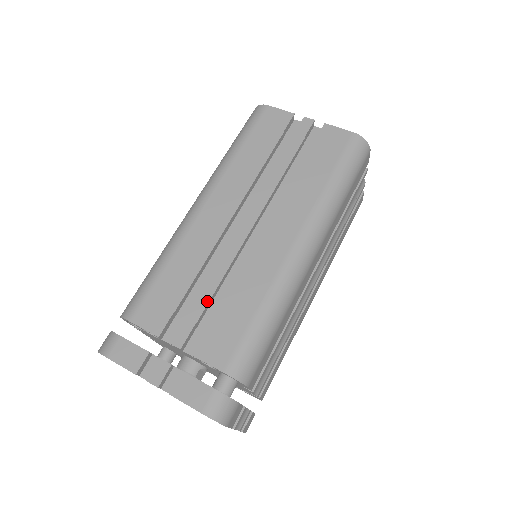
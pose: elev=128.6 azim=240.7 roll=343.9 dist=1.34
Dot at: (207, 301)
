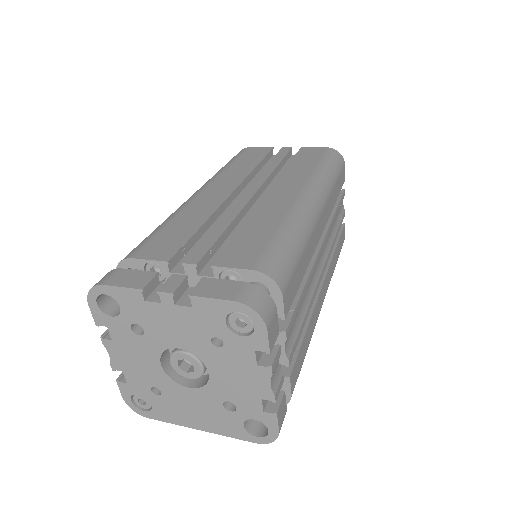
Dot at: (220, 233)
